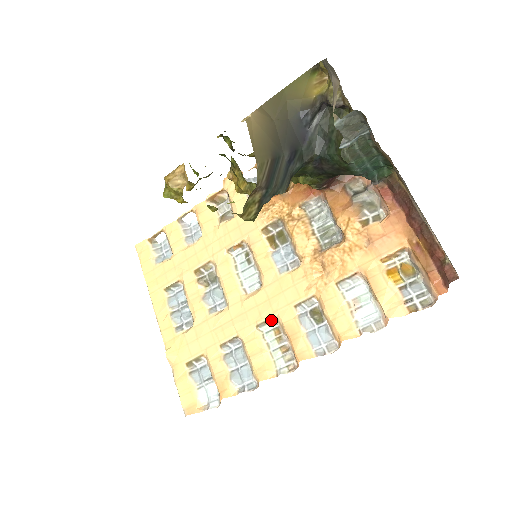
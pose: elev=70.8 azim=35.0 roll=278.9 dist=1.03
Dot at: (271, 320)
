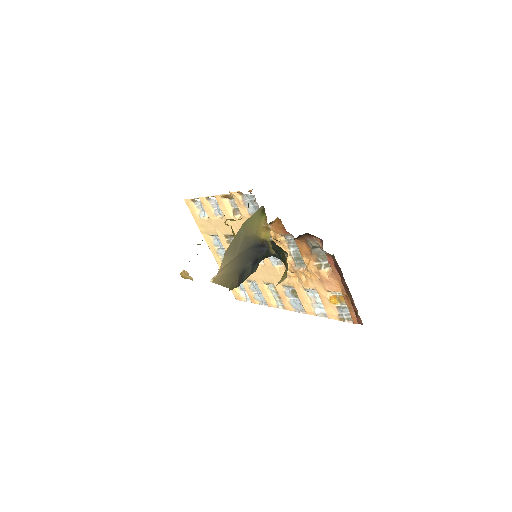
Dot at: (271, 283)
